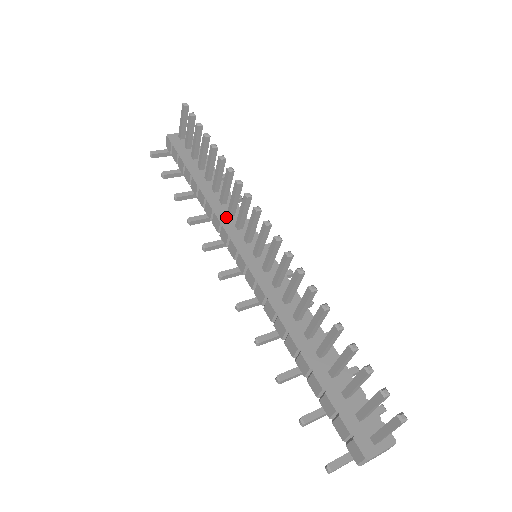
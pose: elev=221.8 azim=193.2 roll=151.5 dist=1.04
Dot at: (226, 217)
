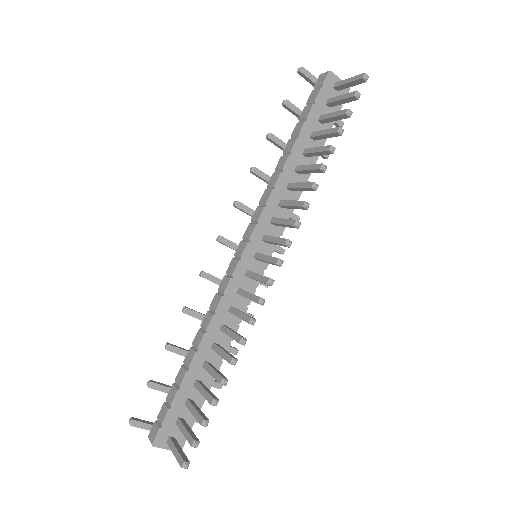
Dot at: (276, 203)
